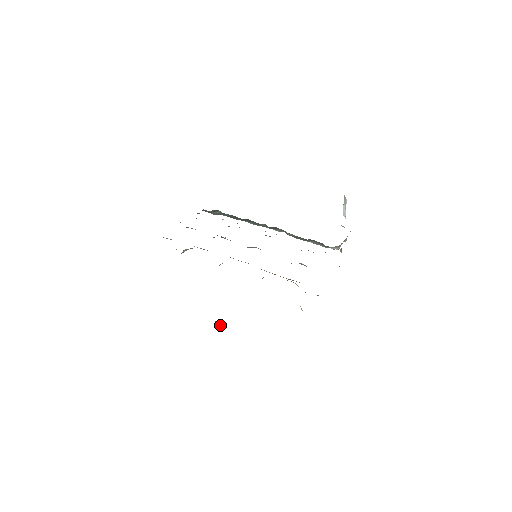
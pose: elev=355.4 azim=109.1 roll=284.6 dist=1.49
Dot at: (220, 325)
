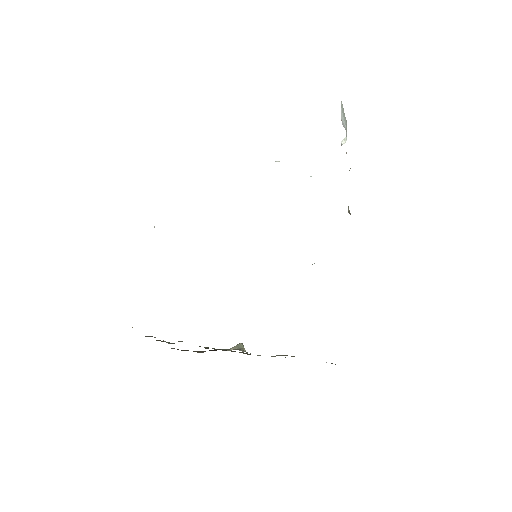
Dot at: (242, 346)
